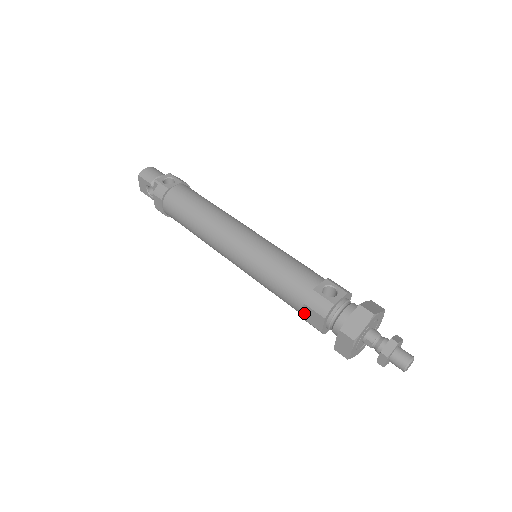
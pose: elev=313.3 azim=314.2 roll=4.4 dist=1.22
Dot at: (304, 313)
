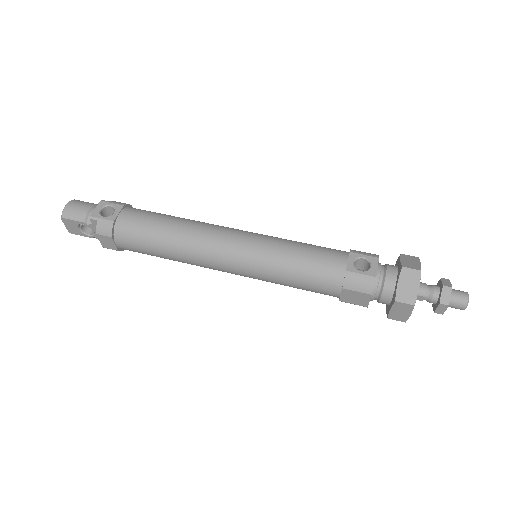
Dot at: (343, 297)
